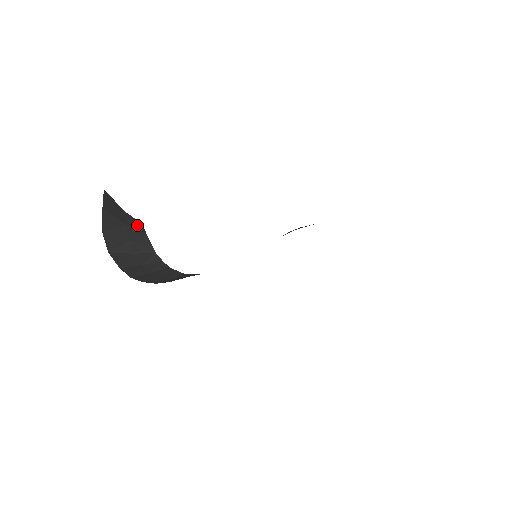
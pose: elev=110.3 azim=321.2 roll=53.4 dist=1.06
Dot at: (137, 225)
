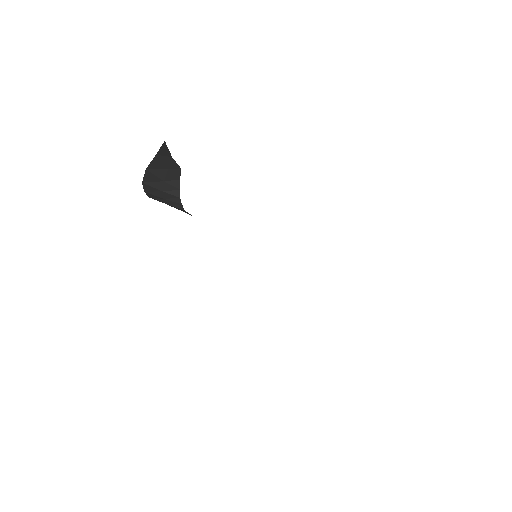
Dot at: (176, 169)
